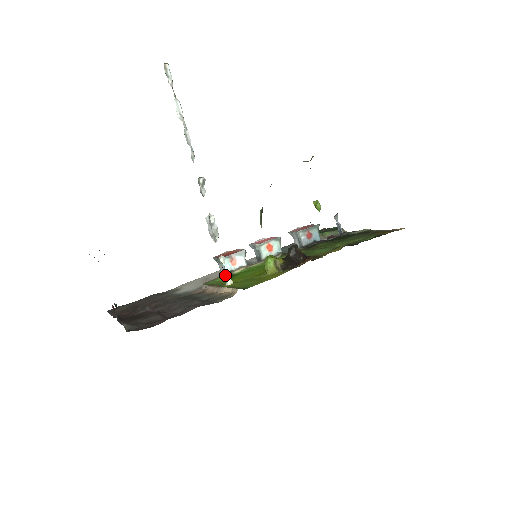
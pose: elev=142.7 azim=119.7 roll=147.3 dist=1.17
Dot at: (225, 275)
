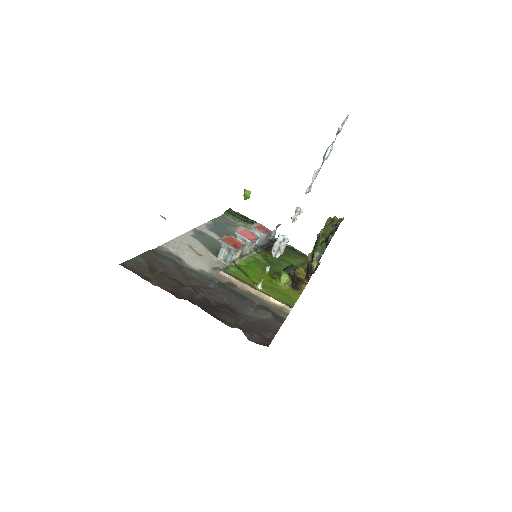
Dot at: (232, 264)
